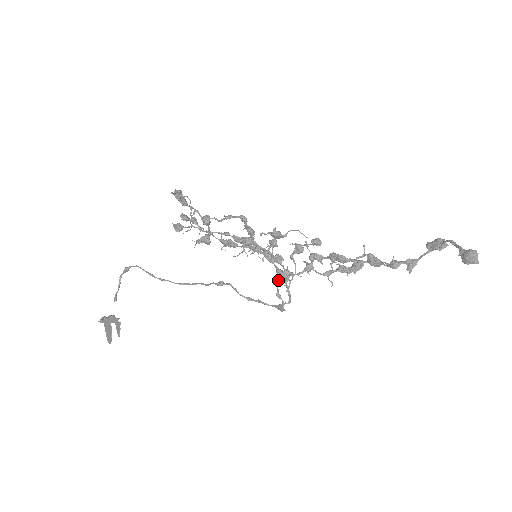
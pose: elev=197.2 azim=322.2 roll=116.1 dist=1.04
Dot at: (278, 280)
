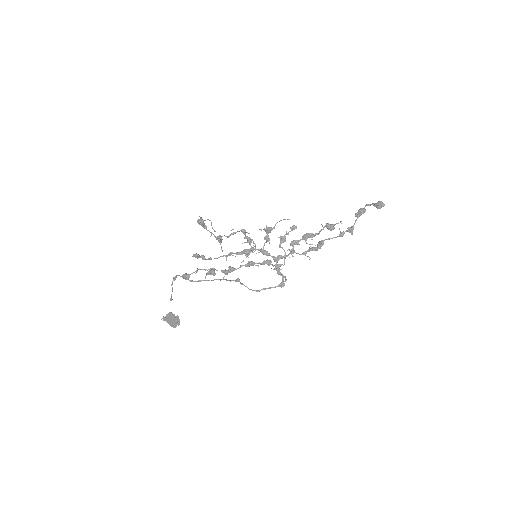
Dot at: (276, 263)
